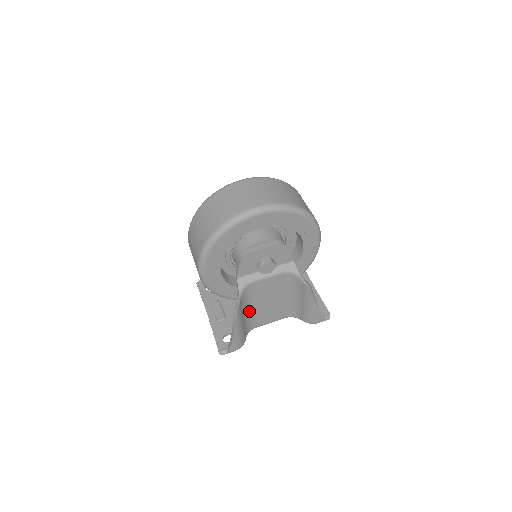
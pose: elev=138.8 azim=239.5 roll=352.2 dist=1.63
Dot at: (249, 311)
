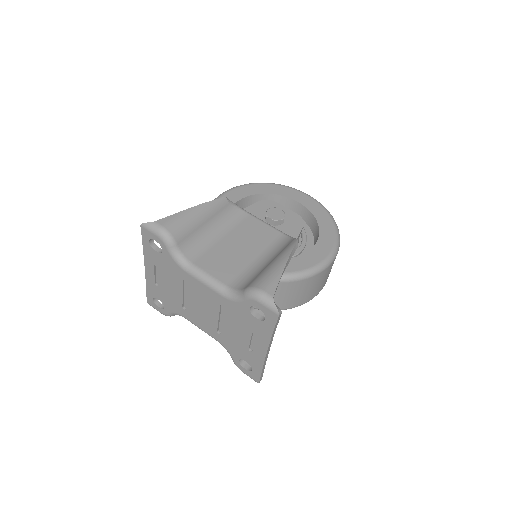
Dot at: (214, 235)
